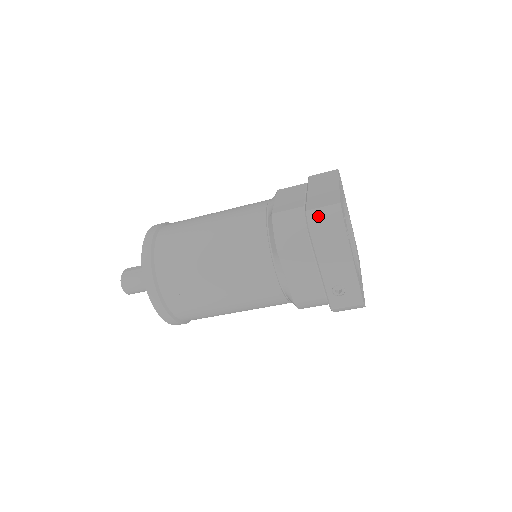
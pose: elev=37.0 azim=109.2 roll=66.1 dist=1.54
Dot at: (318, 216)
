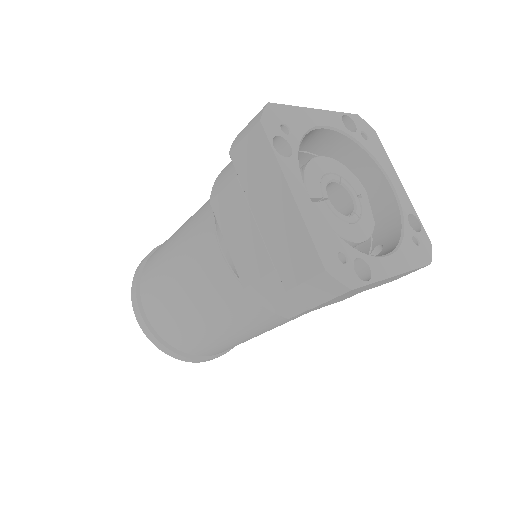
Dot at: (308, 294)
